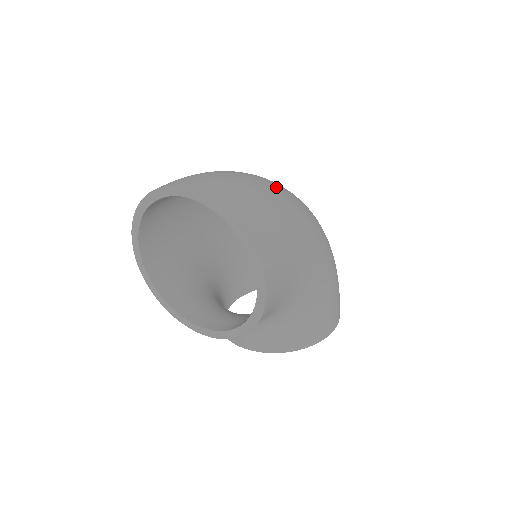
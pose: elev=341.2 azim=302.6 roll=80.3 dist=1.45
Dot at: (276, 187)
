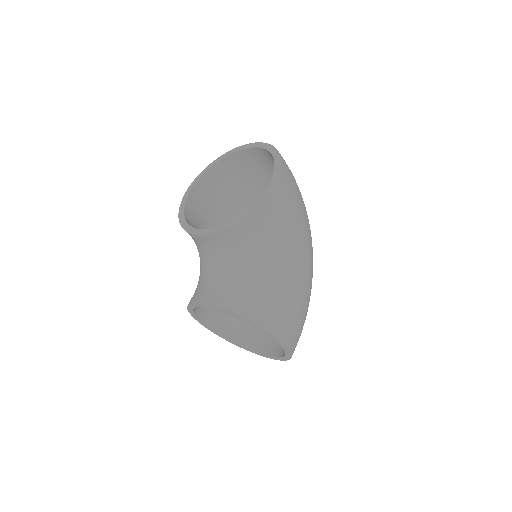
Dot at: occluded
